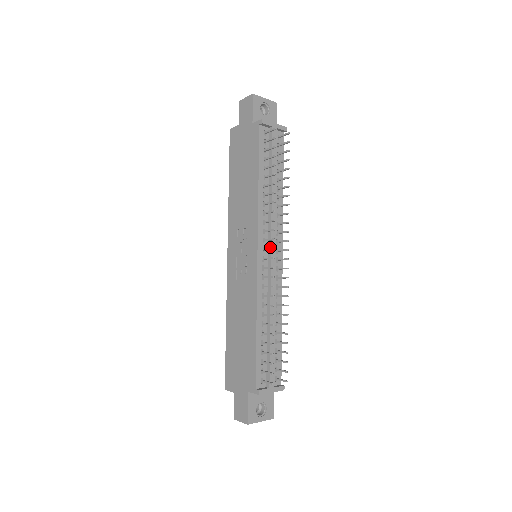
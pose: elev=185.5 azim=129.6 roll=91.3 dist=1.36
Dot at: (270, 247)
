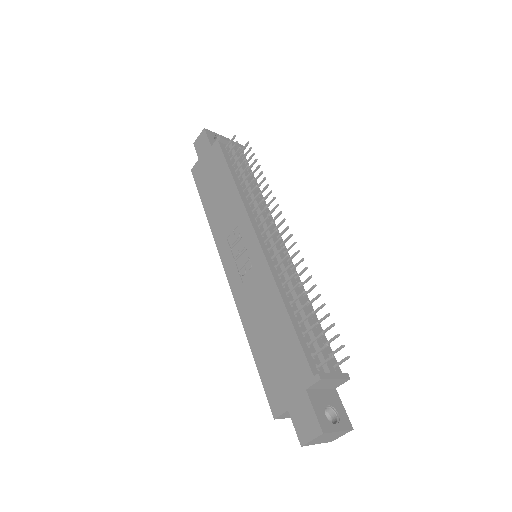
Dot at: (268, 231)
